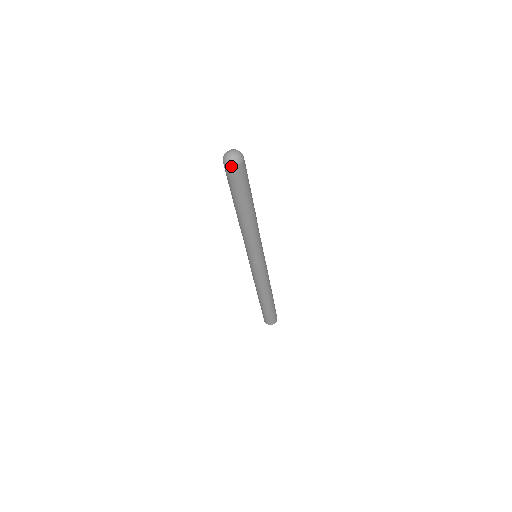
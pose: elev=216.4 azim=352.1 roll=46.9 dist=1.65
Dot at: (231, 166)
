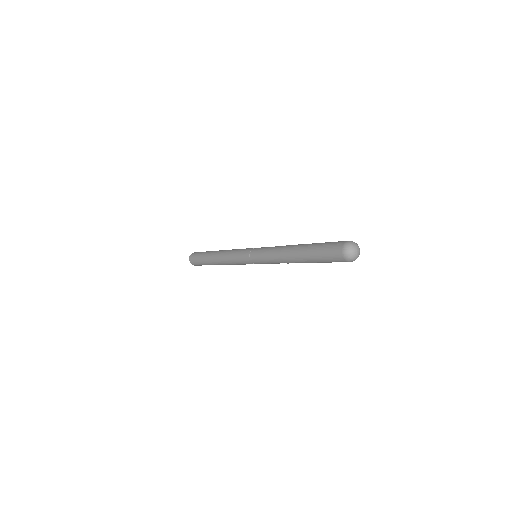
Dot at: (344, 256)
